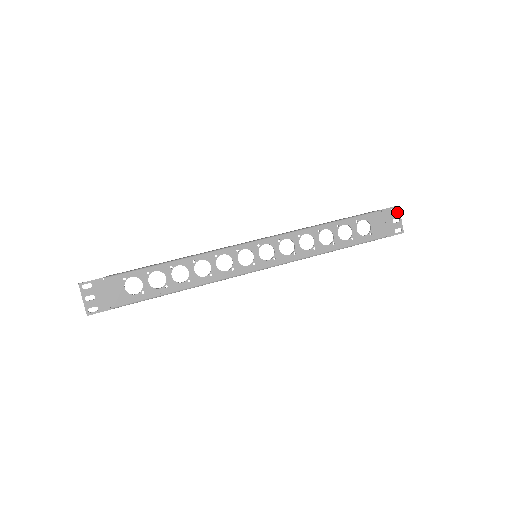
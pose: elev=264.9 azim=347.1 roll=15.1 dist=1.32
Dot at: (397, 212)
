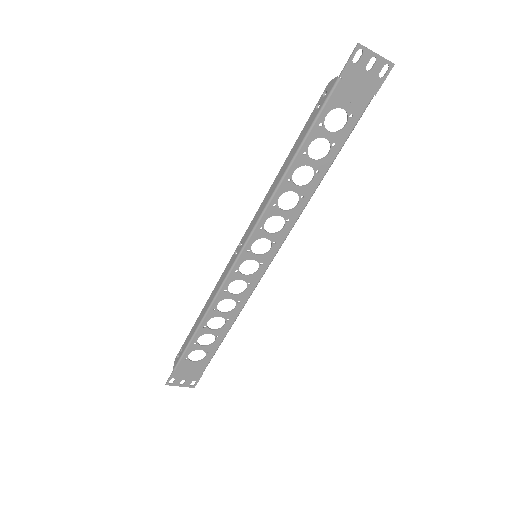
Dot at: (363, 53)
